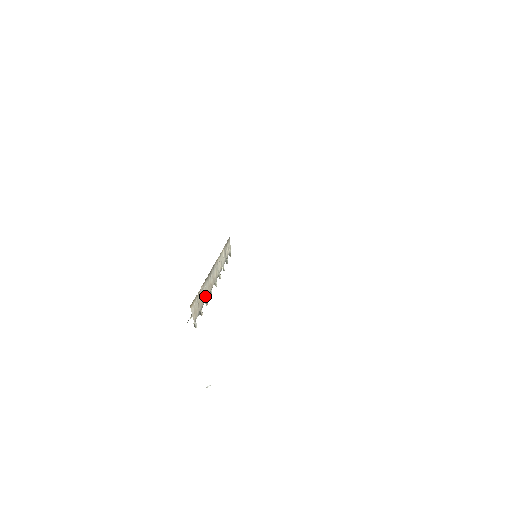
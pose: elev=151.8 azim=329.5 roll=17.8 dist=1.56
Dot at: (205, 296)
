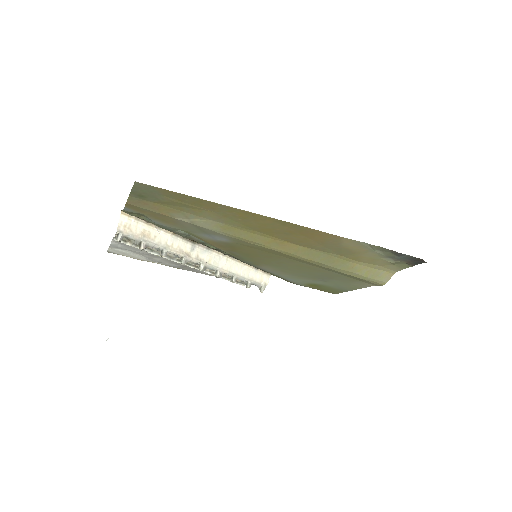
Dot at: (164, 244)
